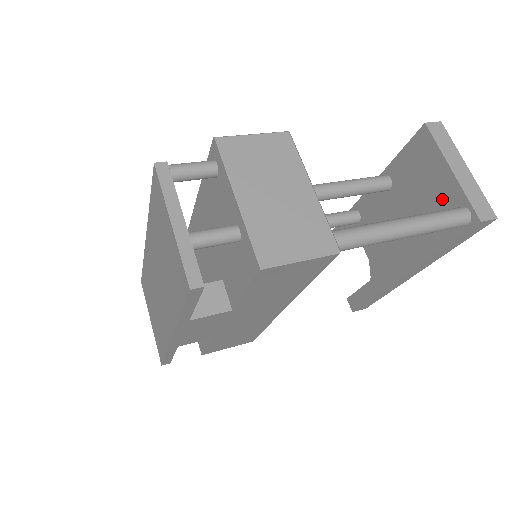
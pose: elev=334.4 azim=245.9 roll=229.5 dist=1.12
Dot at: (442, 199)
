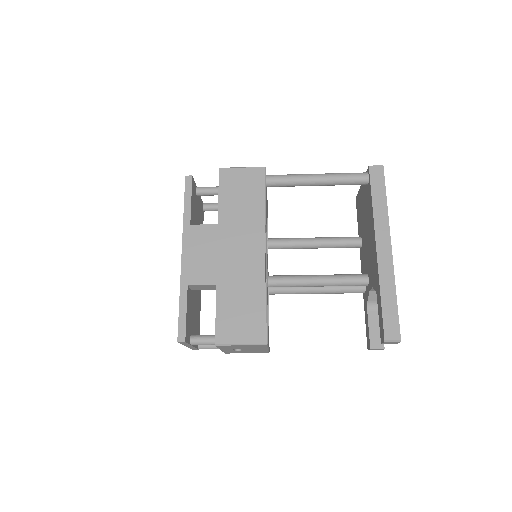
Dot at: (365, 194)
